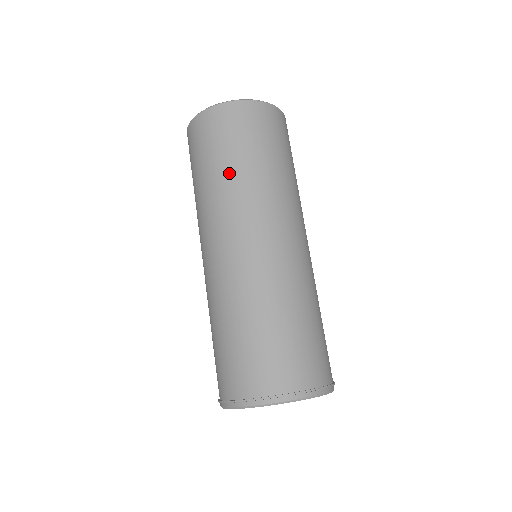
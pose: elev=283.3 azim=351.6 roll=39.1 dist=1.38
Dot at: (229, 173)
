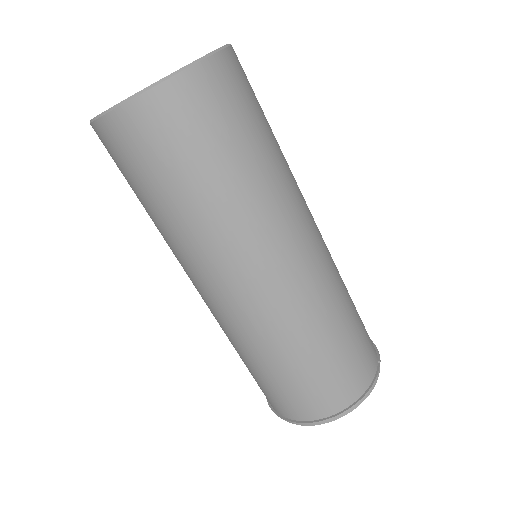
Dot at: (230, 191)
